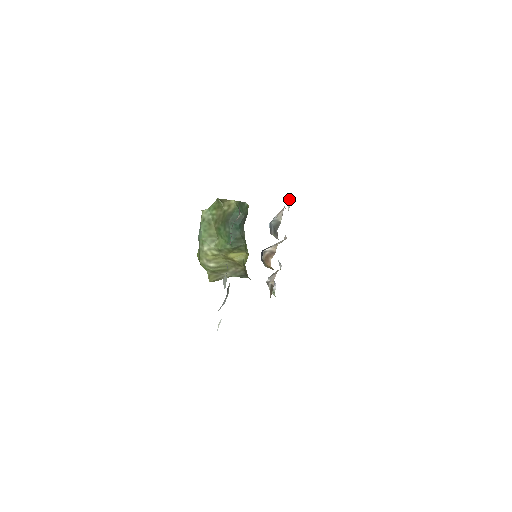
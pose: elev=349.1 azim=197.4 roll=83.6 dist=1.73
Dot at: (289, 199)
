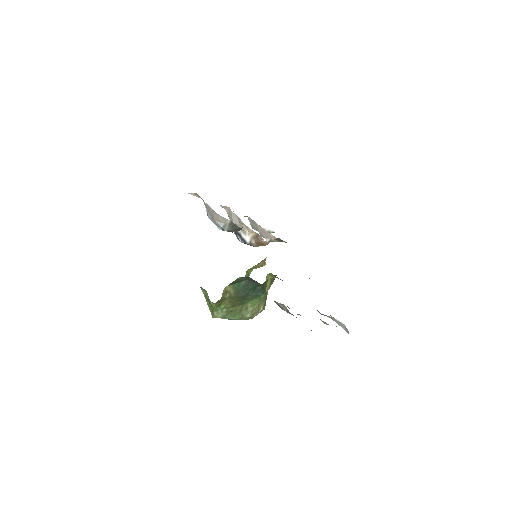
Dot at: occluded
